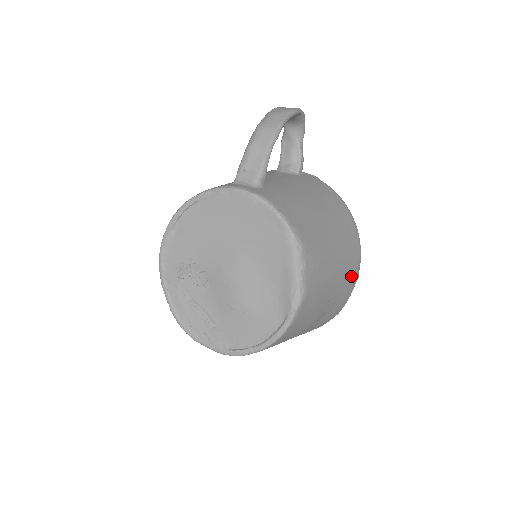
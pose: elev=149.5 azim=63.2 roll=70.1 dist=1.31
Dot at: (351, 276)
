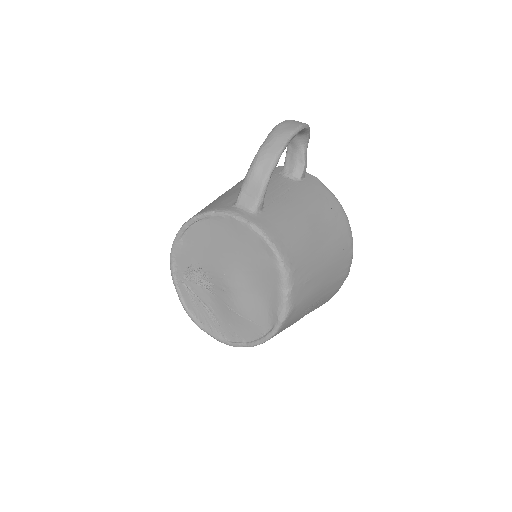
Dot at: (340, 276)
